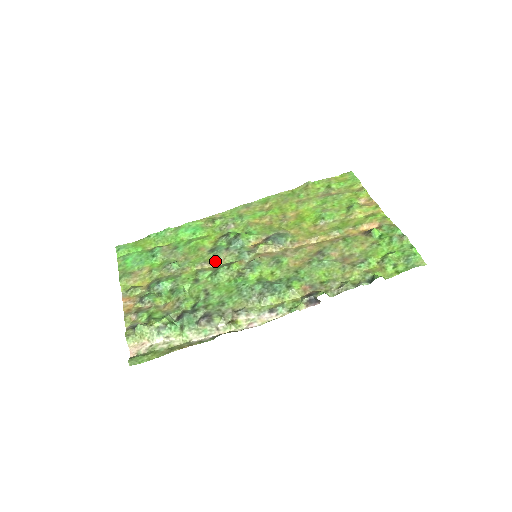
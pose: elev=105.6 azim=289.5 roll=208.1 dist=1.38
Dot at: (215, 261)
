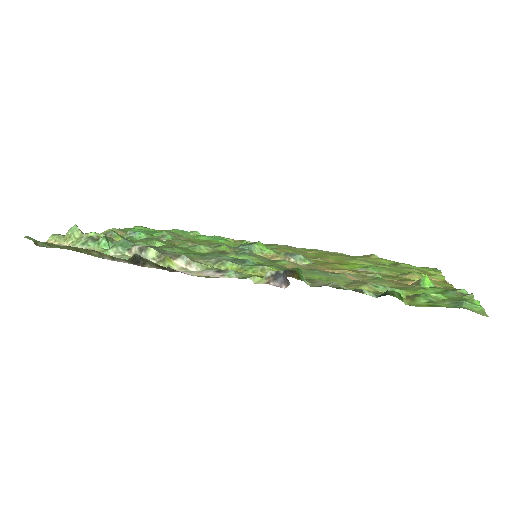
Dot at: occluded
